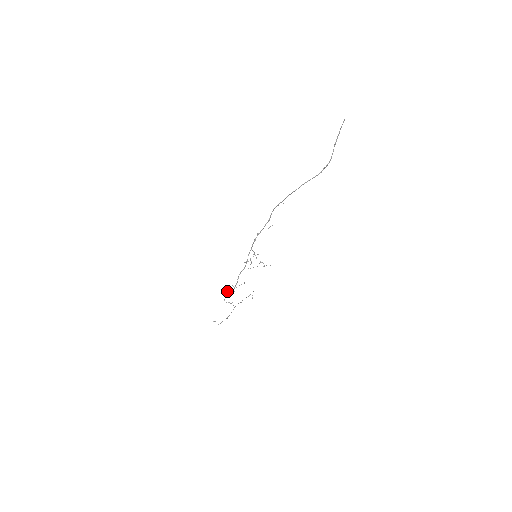
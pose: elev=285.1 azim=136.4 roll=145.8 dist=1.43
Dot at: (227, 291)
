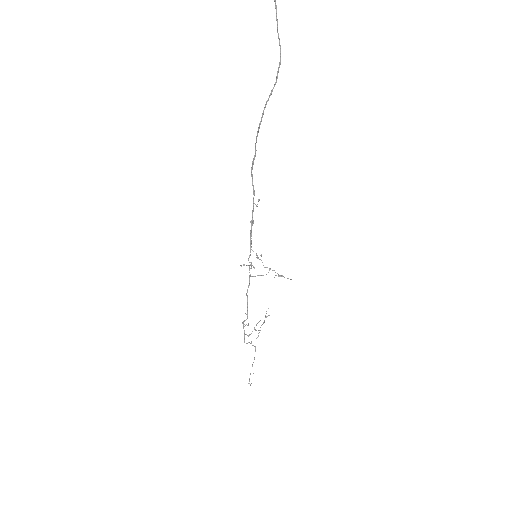
Dot at: (243, 325)
